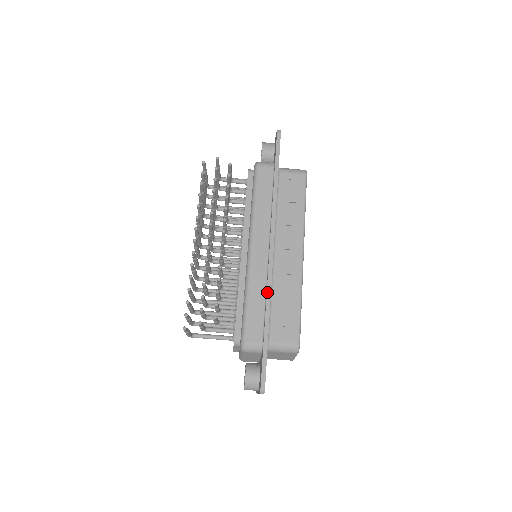
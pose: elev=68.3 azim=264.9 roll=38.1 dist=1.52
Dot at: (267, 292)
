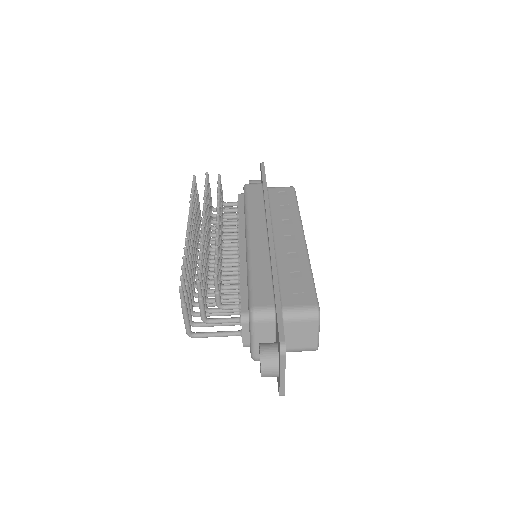
Dot at: (271, 261)
